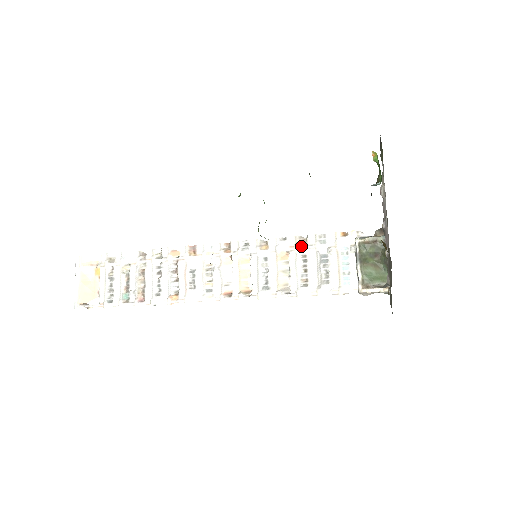
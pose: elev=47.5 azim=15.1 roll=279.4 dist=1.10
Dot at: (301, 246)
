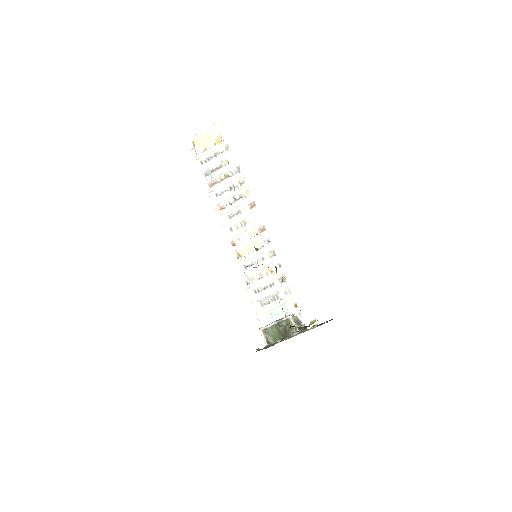
Dot at: (279, 279)
